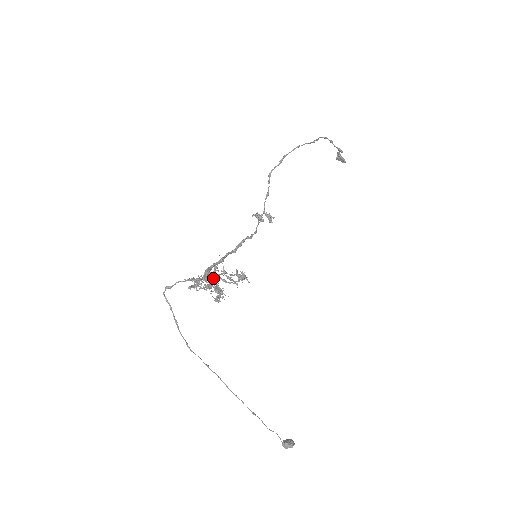
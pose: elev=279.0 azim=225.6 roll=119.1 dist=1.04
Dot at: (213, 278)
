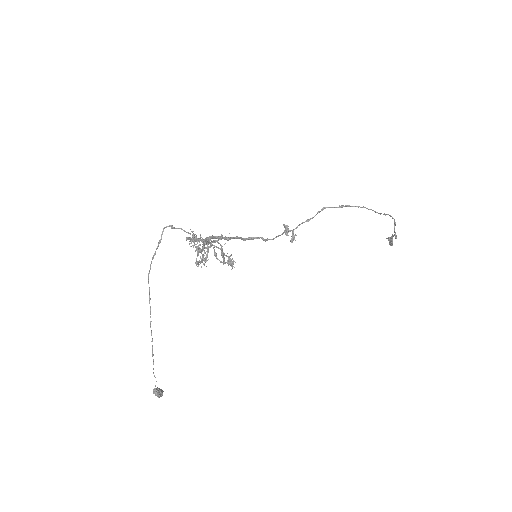
Dot at: (210, 245)
